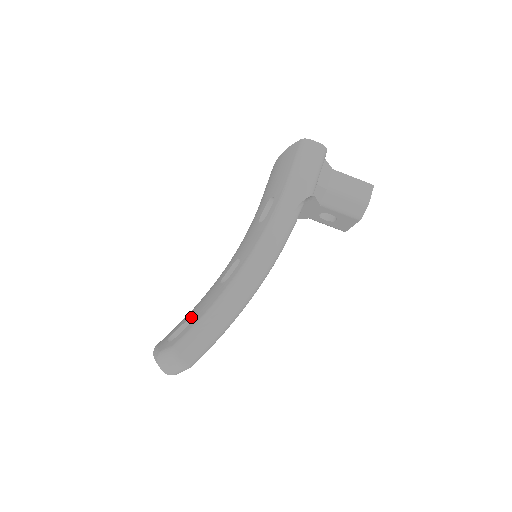
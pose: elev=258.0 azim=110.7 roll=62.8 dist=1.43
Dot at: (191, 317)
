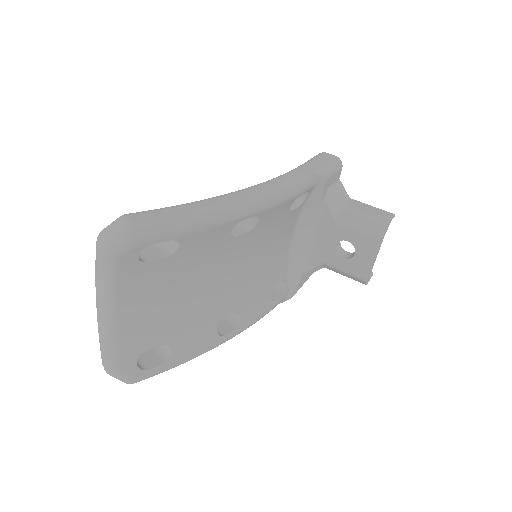
Dot at: occluded
